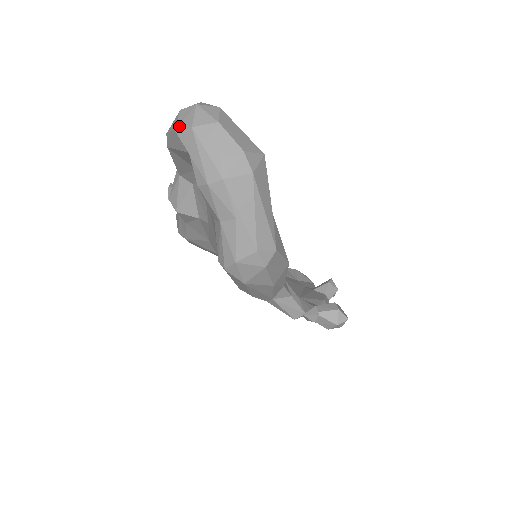
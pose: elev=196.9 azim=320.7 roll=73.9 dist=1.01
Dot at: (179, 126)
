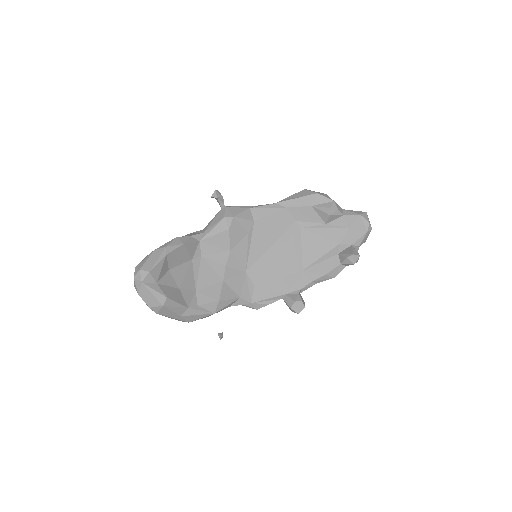
Dot at: occluded
